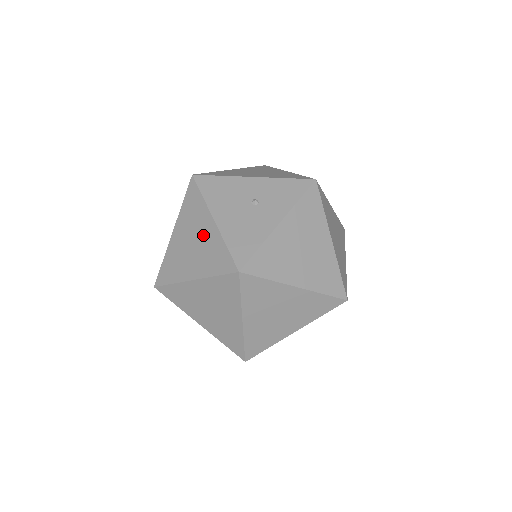
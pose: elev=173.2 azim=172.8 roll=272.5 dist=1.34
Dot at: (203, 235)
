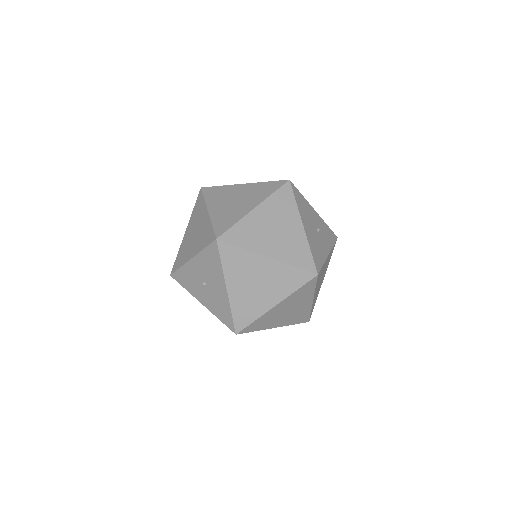
Dot at: (290, 230)
